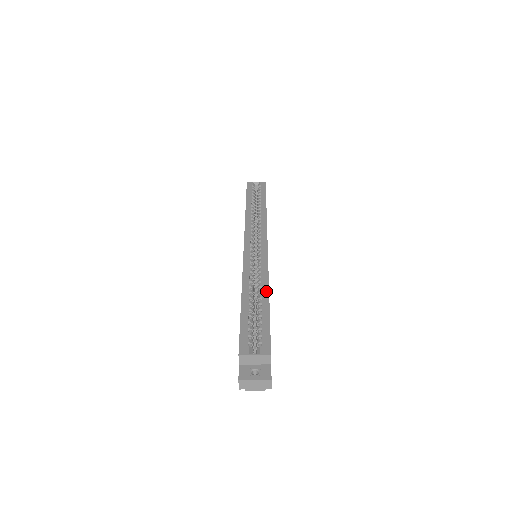
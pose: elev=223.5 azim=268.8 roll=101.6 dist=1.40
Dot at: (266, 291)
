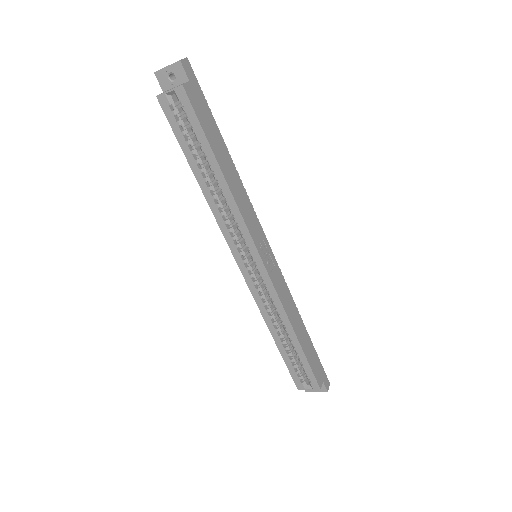
Dot at: (291, 331)
